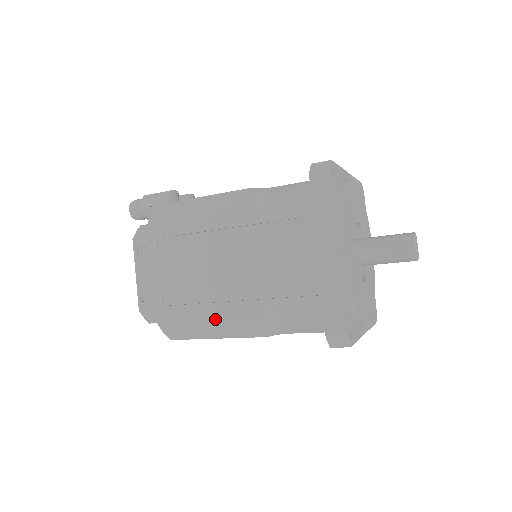
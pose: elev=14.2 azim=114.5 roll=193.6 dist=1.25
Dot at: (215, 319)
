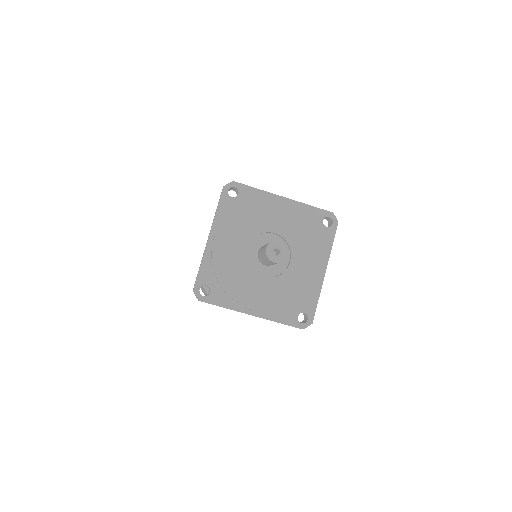
Dot at: occluded
